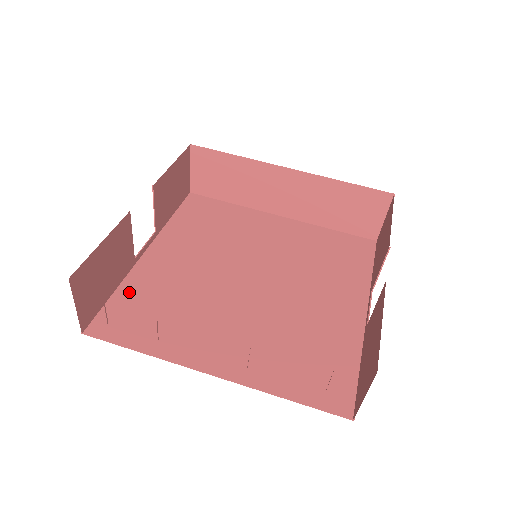
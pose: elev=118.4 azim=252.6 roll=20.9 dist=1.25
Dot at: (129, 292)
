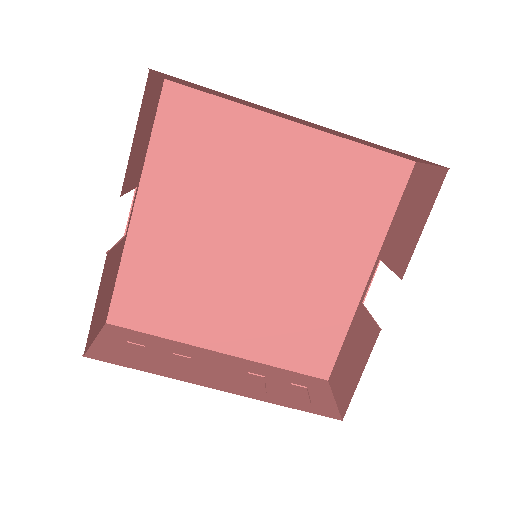
Dot at: (132, 274)
